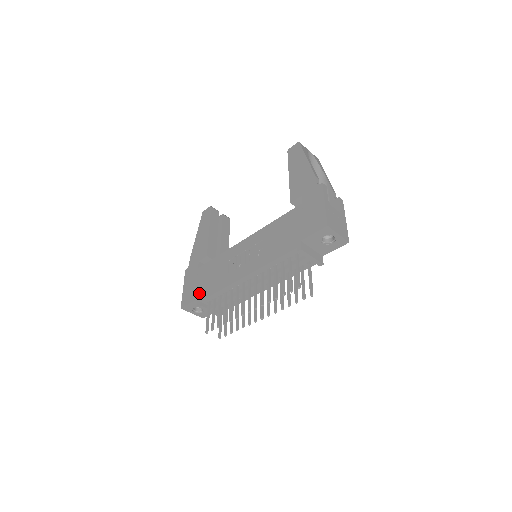
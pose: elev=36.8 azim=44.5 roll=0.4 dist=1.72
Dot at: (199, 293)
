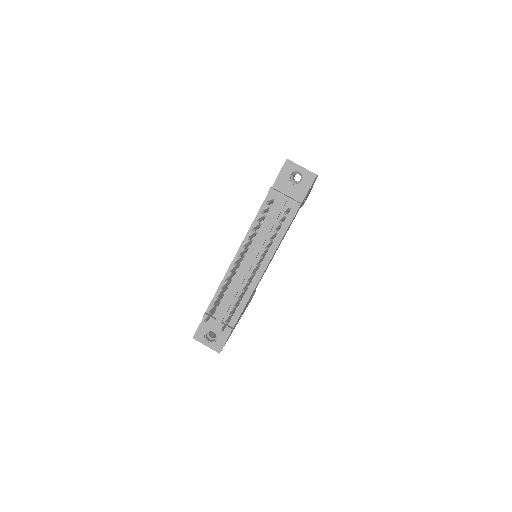
Dot at: occluded
